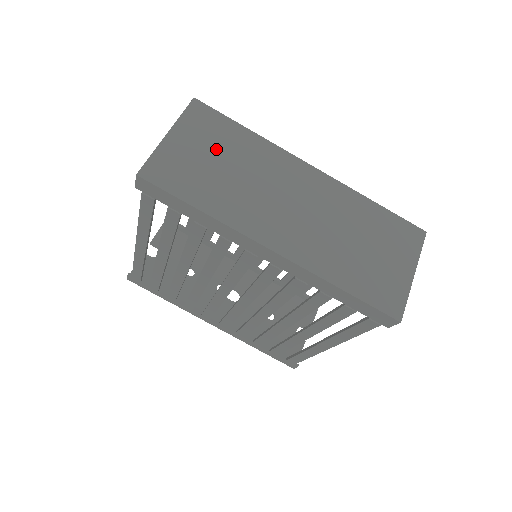
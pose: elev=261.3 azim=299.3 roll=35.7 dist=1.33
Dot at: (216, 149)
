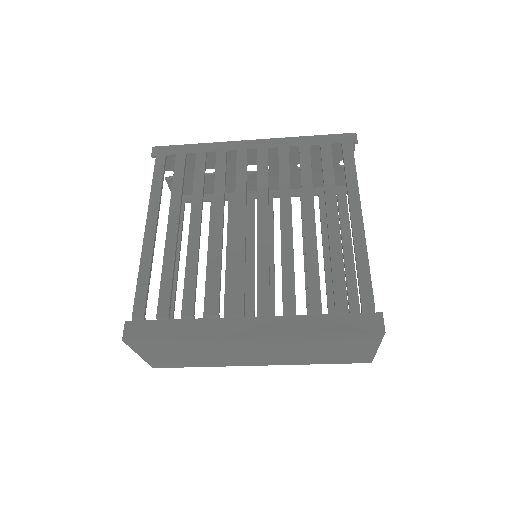
Dot at: (175, 351)
